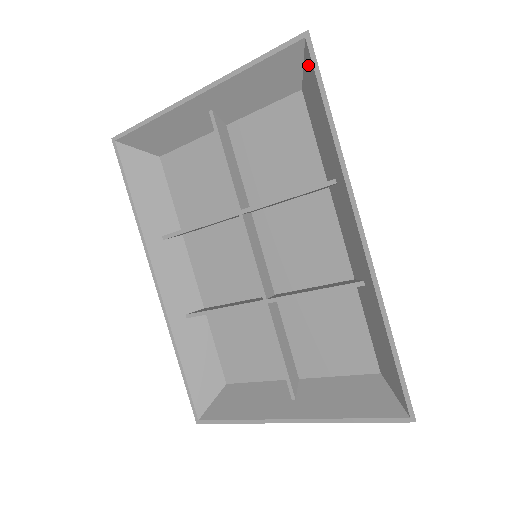
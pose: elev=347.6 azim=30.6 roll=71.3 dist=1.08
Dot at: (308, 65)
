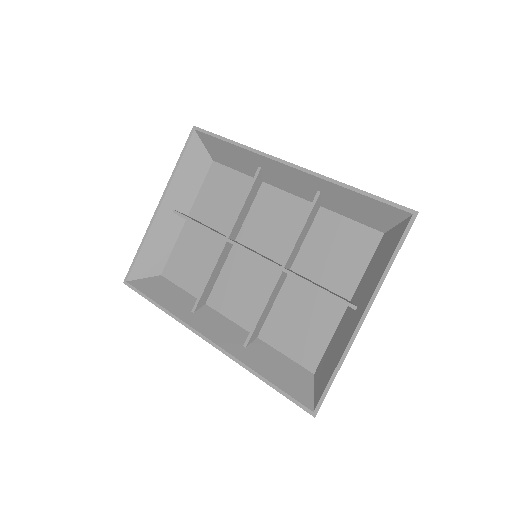
Dot at: (205, 139)
